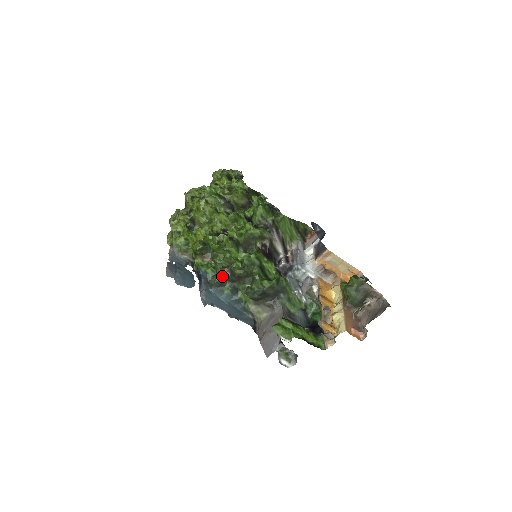
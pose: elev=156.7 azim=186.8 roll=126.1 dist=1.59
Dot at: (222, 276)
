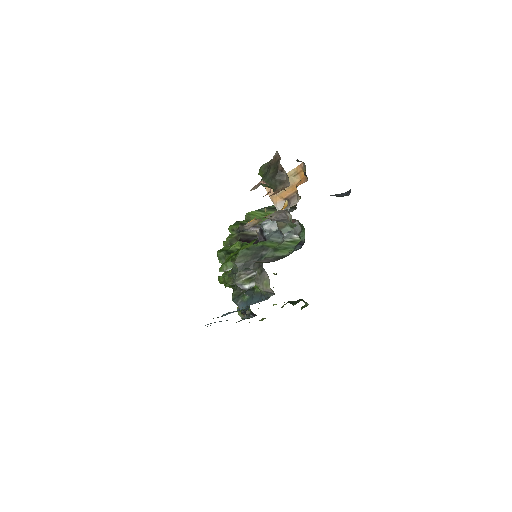
Dot at: (234, 292)
